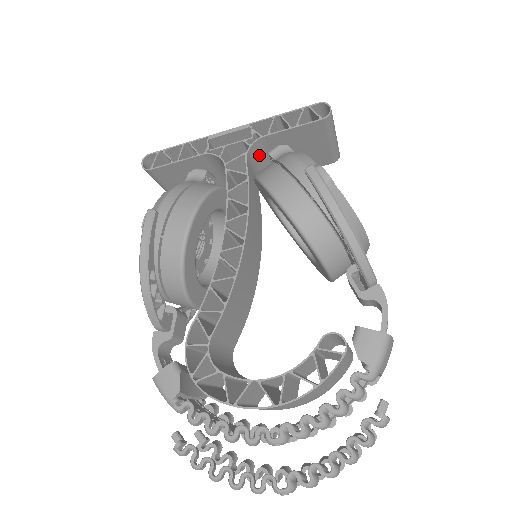
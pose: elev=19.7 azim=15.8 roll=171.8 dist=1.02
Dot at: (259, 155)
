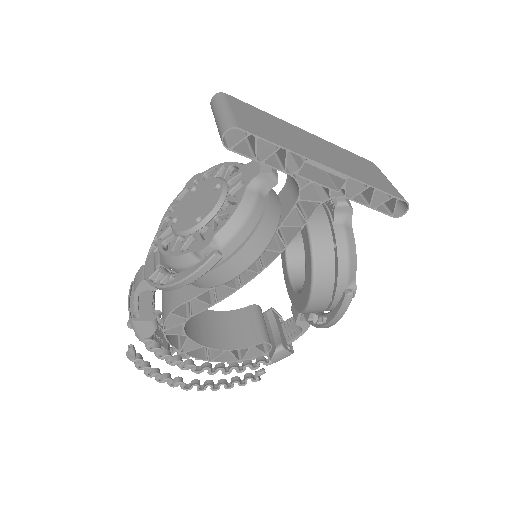
Dot at: occluded
